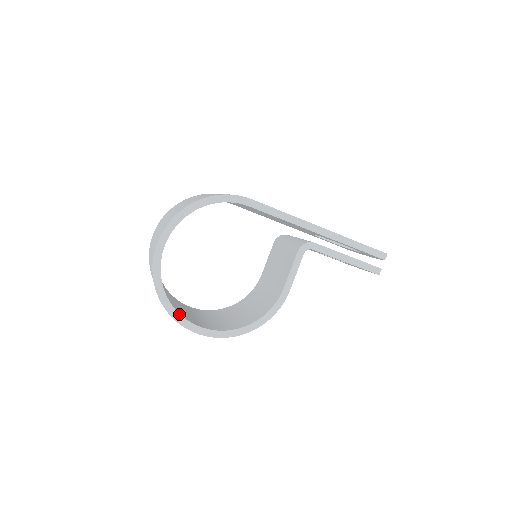
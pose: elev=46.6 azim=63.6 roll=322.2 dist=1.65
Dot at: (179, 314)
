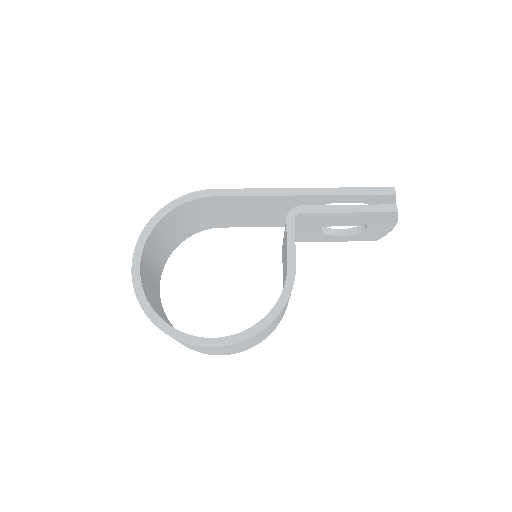
Dot at: (178, 331)
